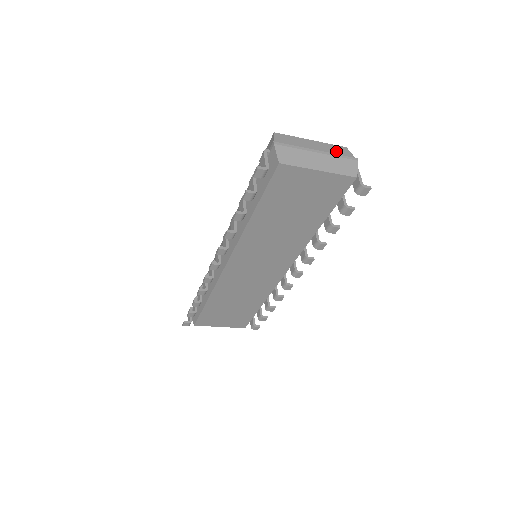
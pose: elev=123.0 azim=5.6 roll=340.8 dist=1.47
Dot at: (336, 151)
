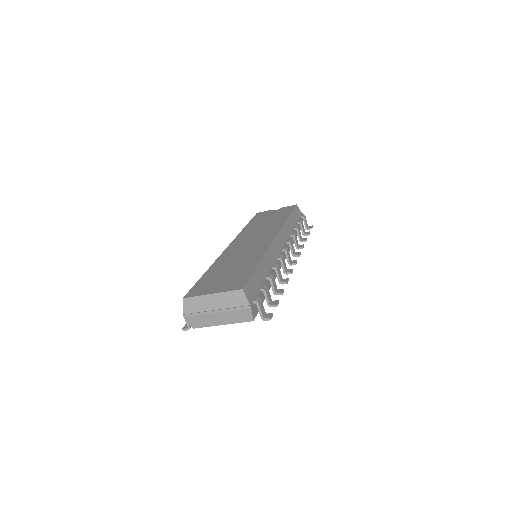
Dot at: (232, 302)
